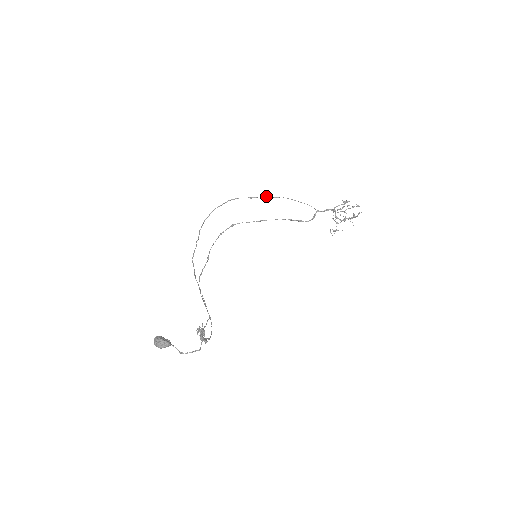
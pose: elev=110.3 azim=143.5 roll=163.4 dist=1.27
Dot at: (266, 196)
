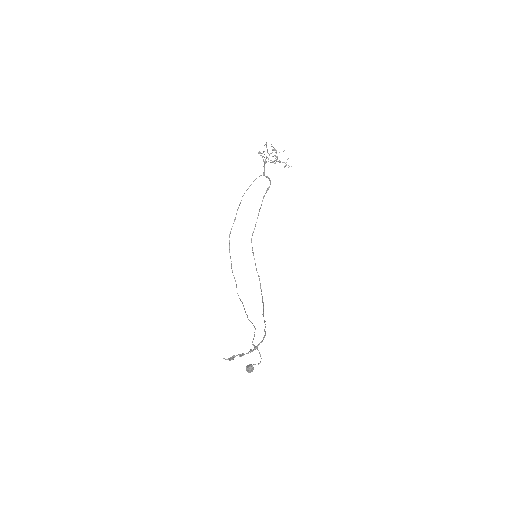
Dot at: (238, 208)
